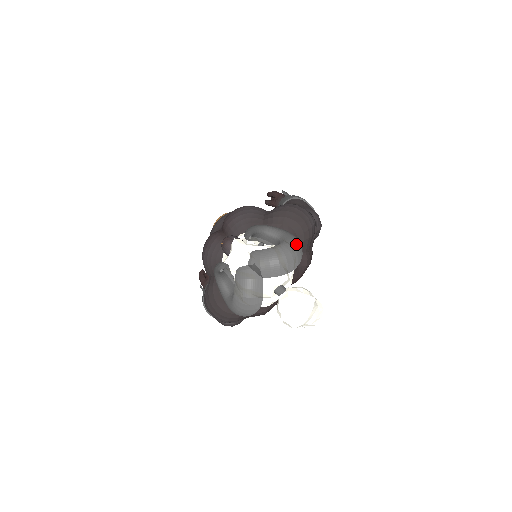
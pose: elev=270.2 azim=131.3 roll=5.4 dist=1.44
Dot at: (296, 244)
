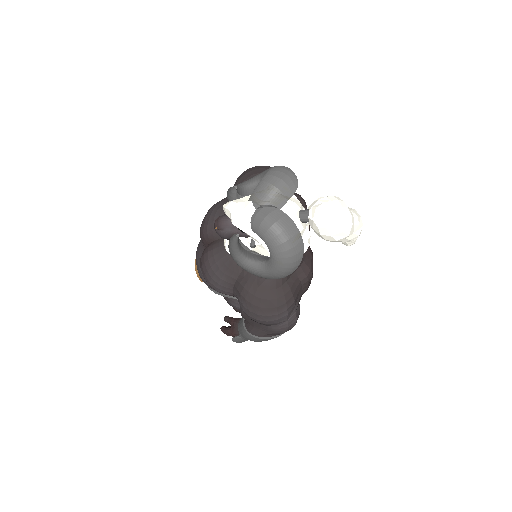
Dot at: occluded
